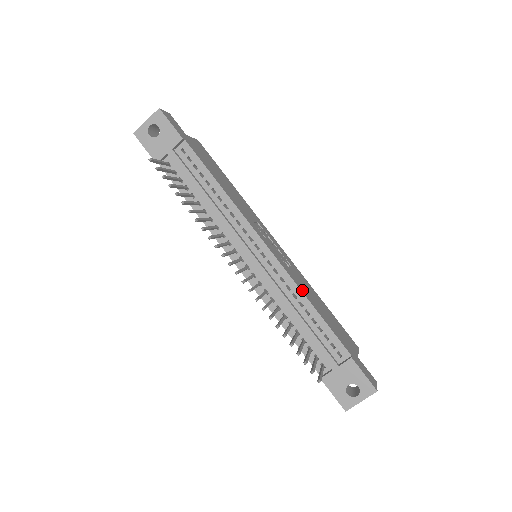
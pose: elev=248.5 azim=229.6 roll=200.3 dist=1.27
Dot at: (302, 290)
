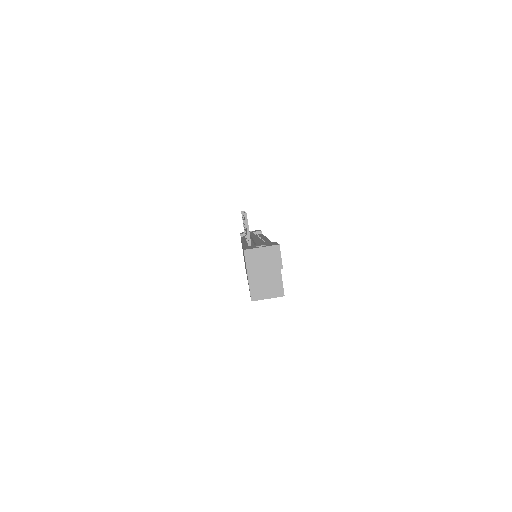
Dot at: occluded
